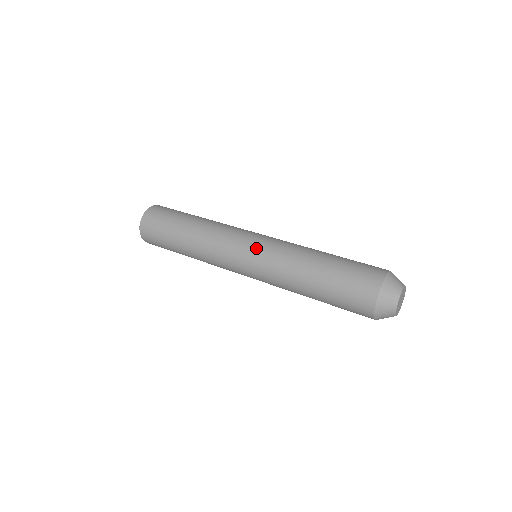
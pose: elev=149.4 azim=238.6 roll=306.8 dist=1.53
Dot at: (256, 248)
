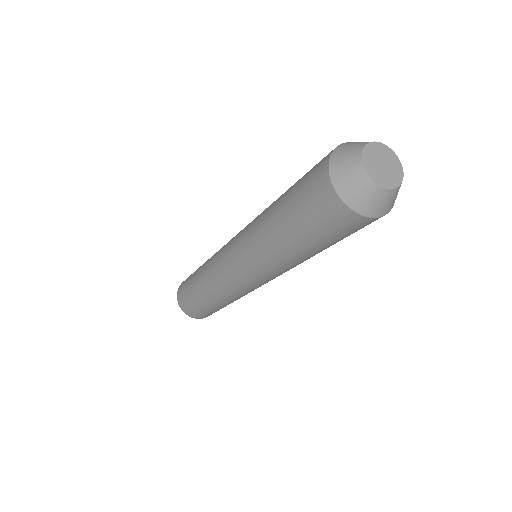
Dot at: occluded
